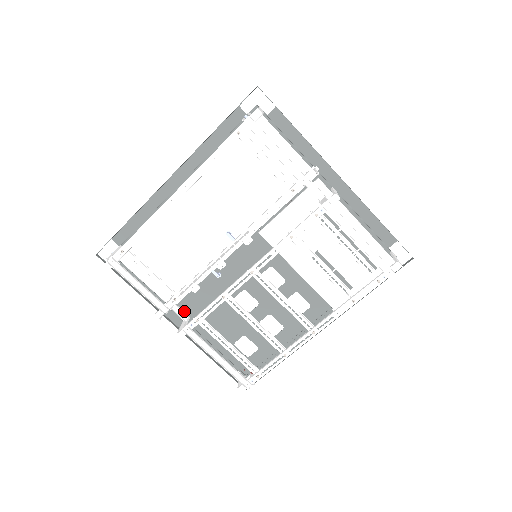
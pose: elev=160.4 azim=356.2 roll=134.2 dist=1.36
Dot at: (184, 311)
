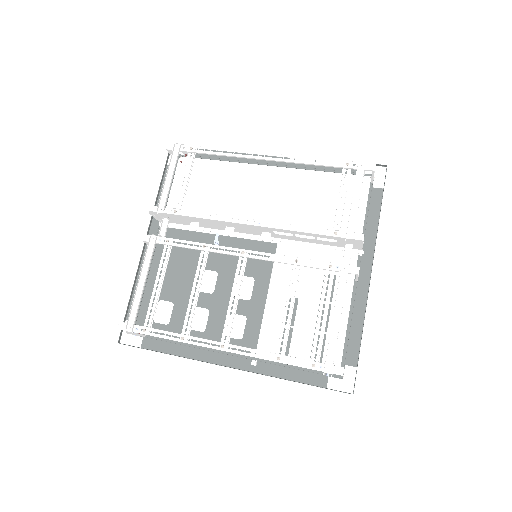
Dot at: occluded
